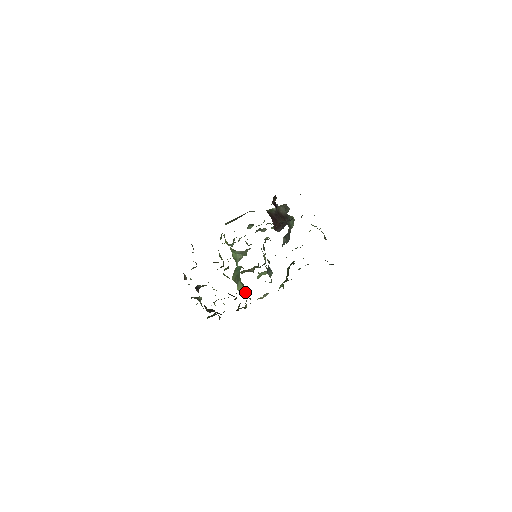
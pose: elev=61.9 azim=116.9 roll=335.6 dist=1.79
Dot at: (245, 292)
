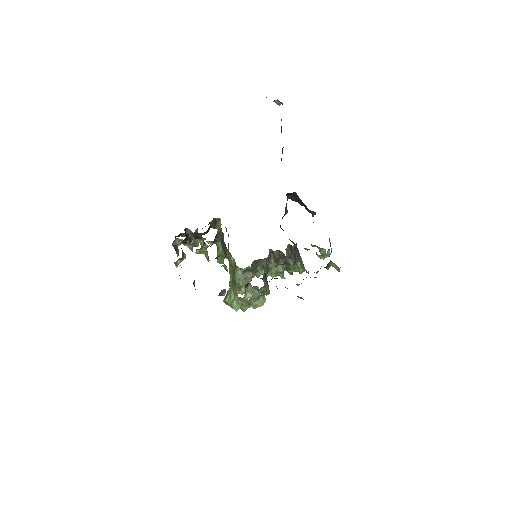
Dot at: (233, 301)
